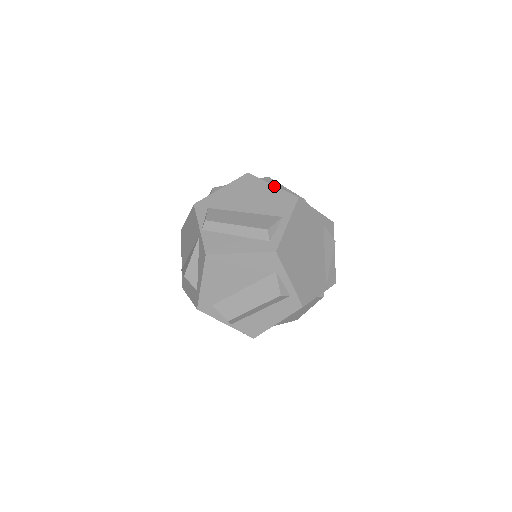
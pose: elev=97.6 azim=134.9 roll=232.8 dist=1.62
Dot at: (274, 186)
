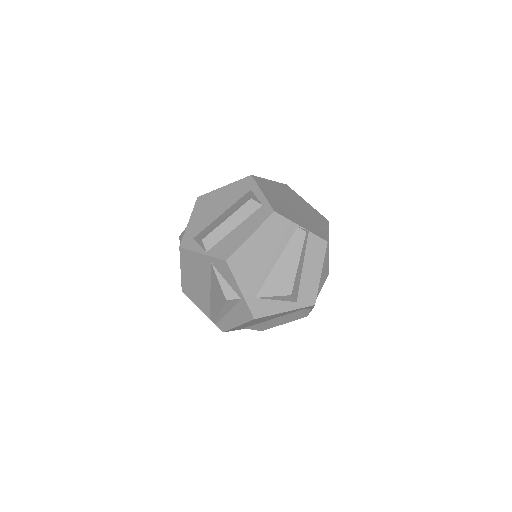
Dot at: occluded
